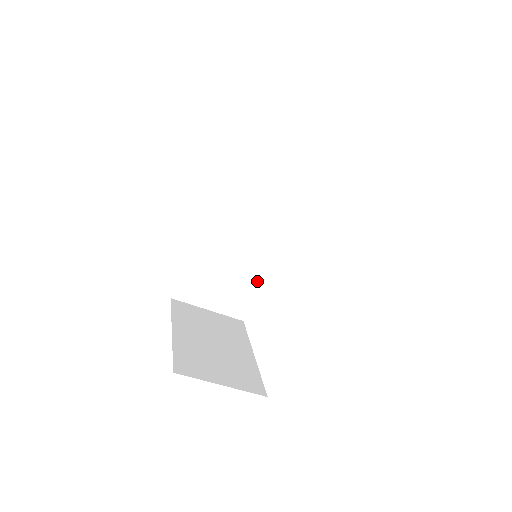
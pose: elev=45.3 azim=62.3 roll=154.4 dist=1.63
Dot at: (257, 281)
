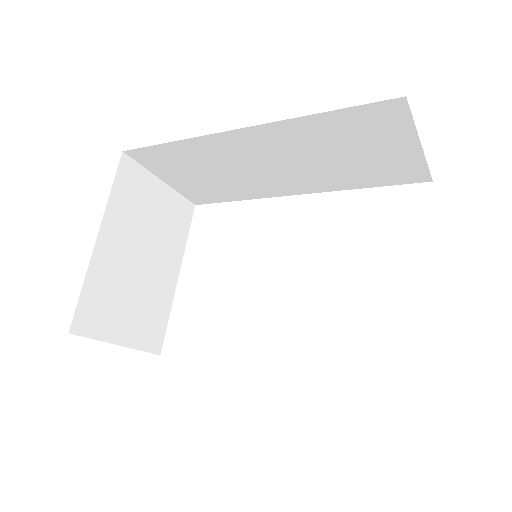
Dot at: (242, 196)
